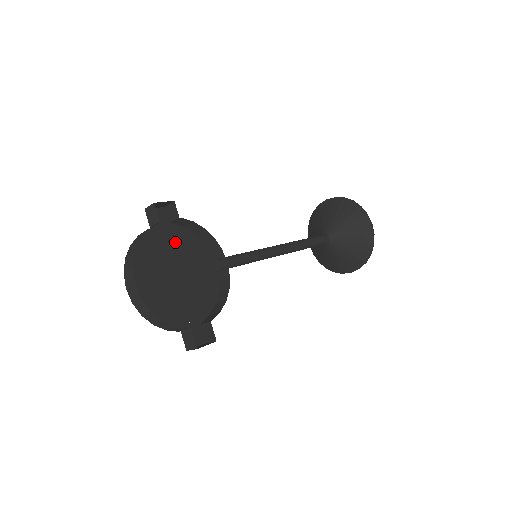
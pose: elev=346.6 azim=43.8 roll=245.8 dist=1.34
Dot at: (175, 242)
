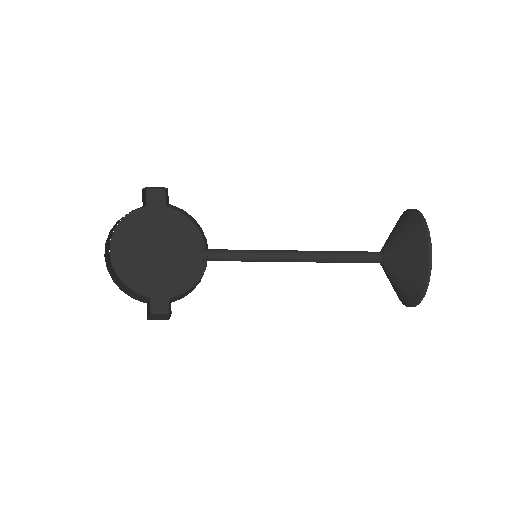
Dot at: (169, 222)
